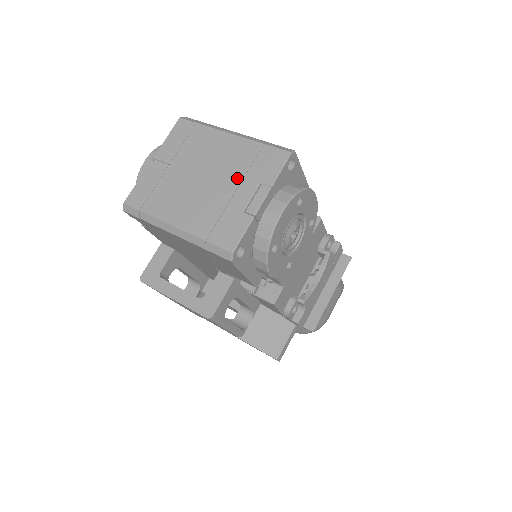
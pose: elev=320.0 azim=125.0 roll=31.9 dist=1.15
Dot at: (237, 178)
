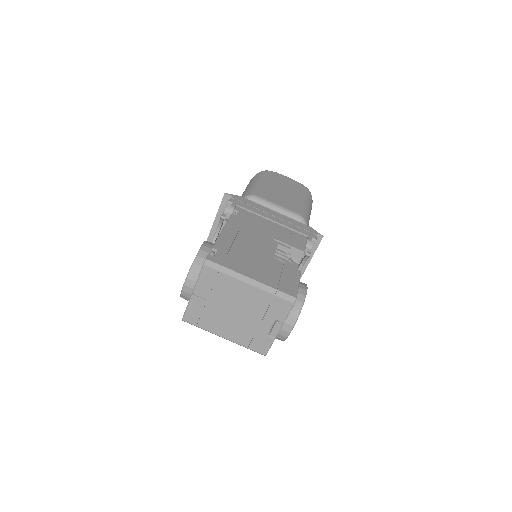
Dot at: (260, 315)
